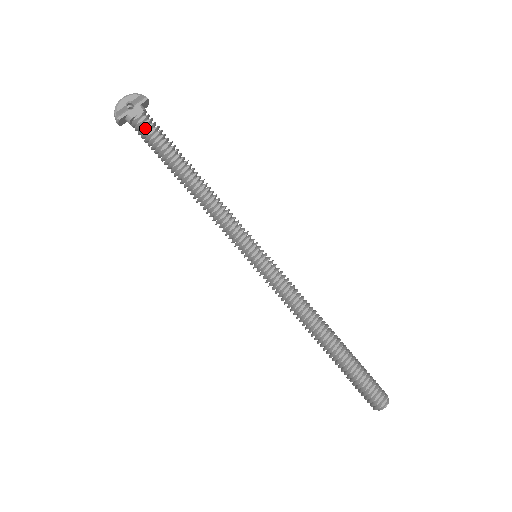
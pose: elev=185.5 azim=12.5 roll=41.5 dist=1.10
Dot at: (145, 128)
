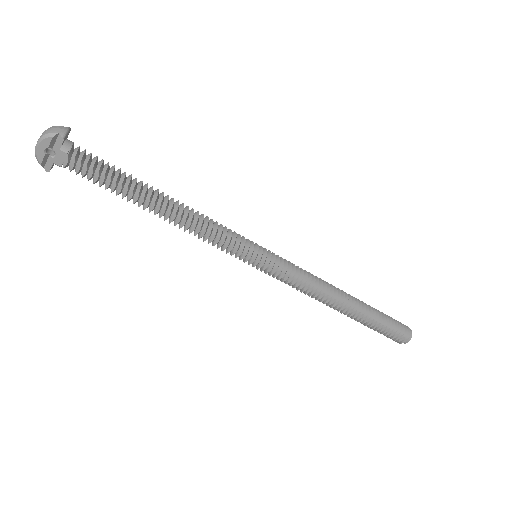
Dot at: (81, 173)
